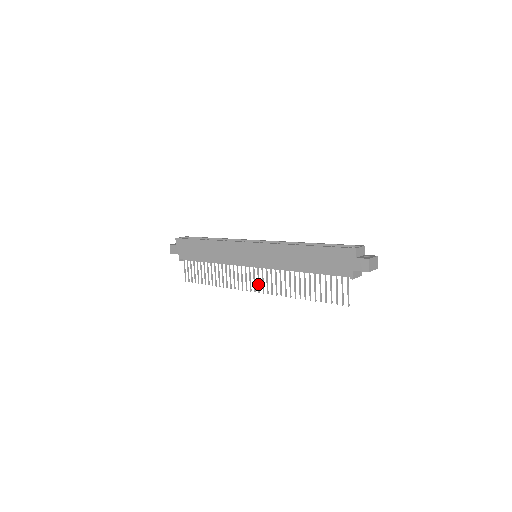
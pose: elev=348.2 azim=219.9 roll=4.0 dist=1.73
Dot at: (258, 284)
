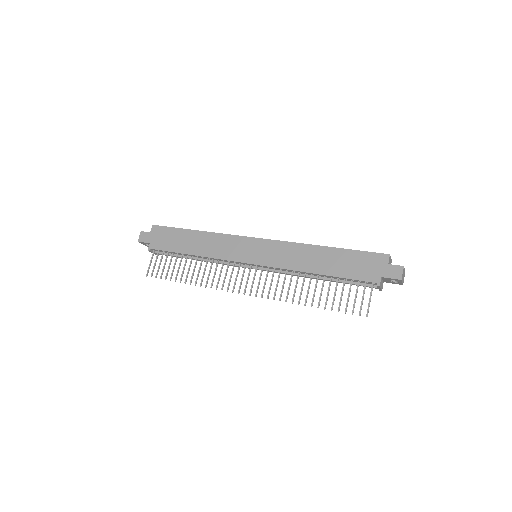
Dot at: (252, 285)
